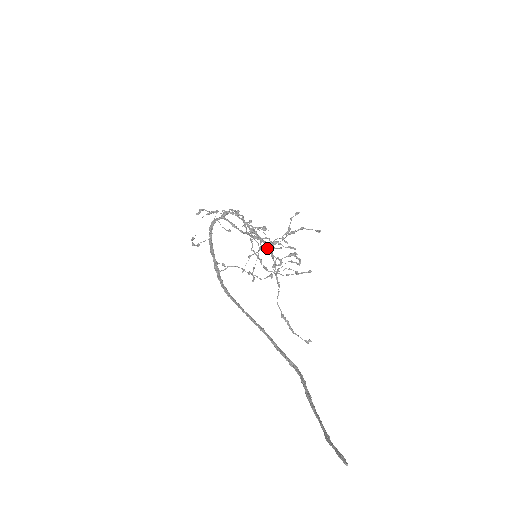
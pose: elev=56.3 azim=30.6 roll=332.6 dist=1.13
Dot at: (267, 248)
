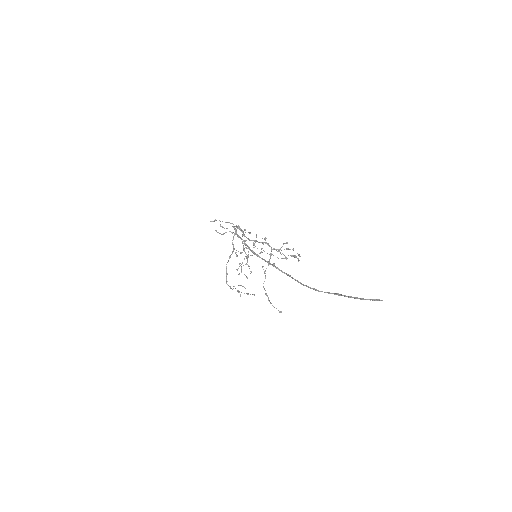
Dot at: (271, 251)
